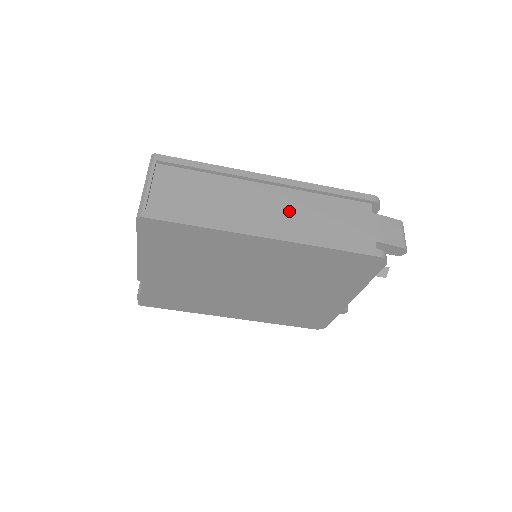
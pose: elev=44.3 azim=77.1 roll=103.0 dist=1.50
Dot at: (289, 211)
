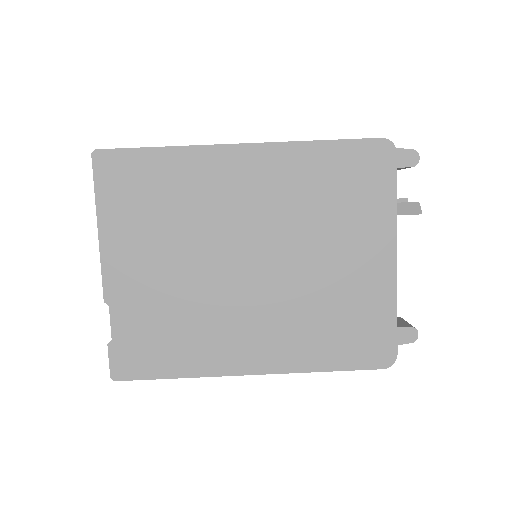
Dot at: occluded
